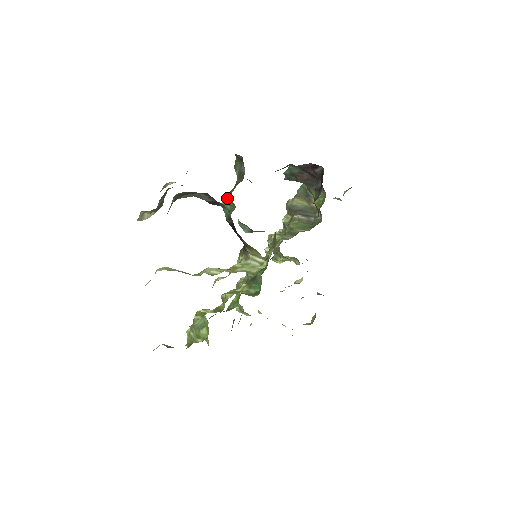
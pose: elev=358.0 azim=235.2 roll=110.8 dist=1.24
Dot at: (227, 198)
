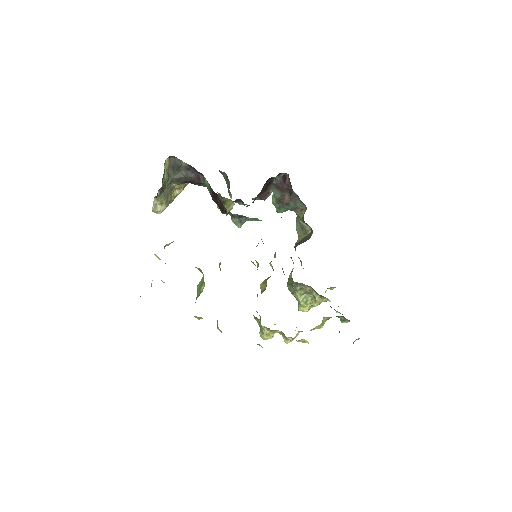
Dot at: occluded
